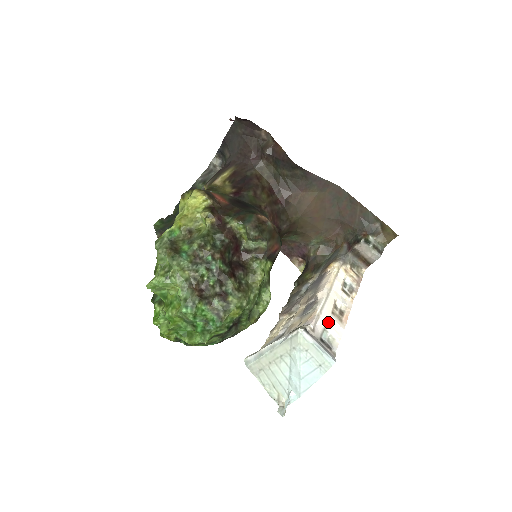
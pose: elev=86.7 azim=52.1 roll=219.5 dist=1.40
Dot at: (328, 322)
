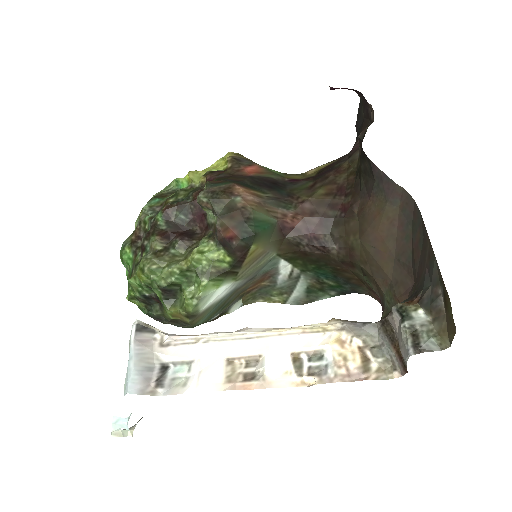
Dot at: (202, 360)
